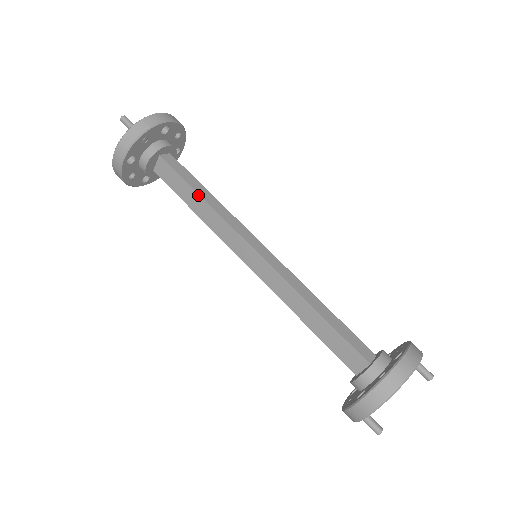
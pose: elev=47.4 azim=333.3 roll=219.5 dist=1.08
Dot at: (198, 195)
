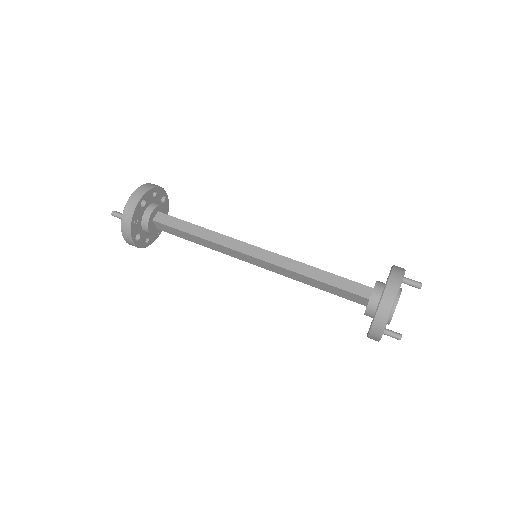
Dot at: (193, 236)
